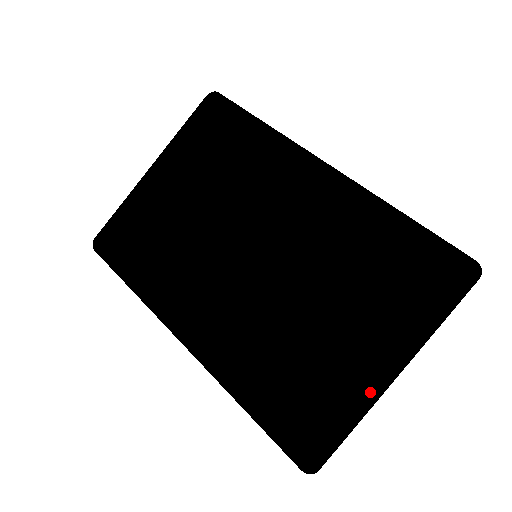
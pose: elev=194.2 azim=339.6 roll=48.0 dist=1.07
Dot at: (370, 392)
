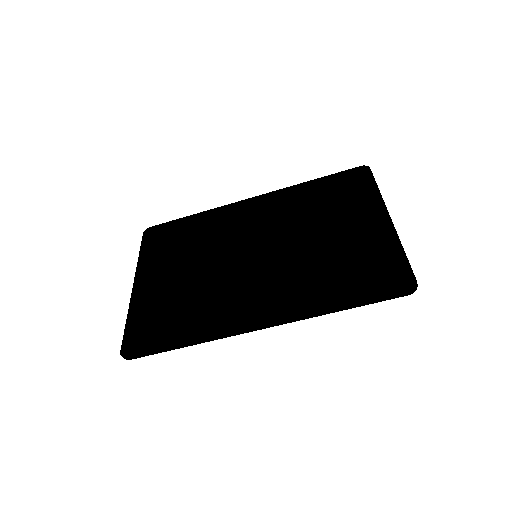
Dot at: (389, 233)
